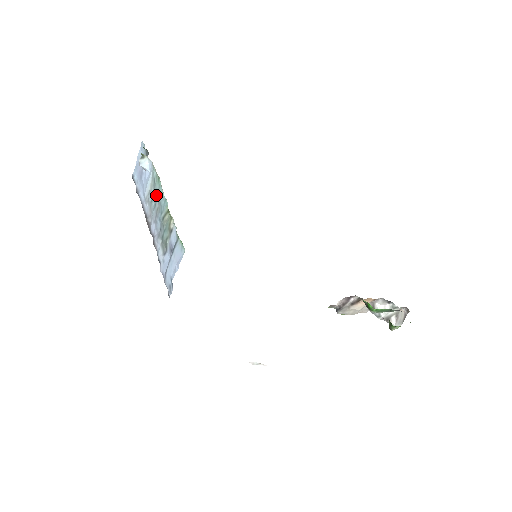
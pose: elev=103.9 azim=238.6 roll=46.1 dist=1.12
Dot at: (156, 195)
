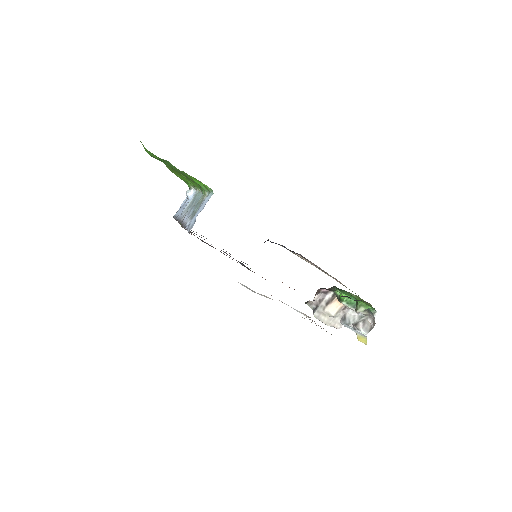
Dot at: (194, 200)
